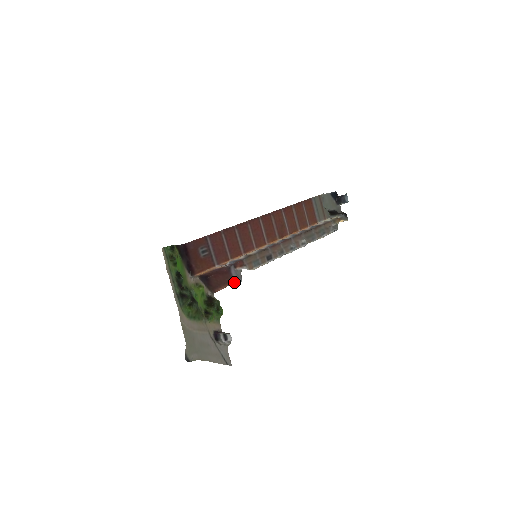
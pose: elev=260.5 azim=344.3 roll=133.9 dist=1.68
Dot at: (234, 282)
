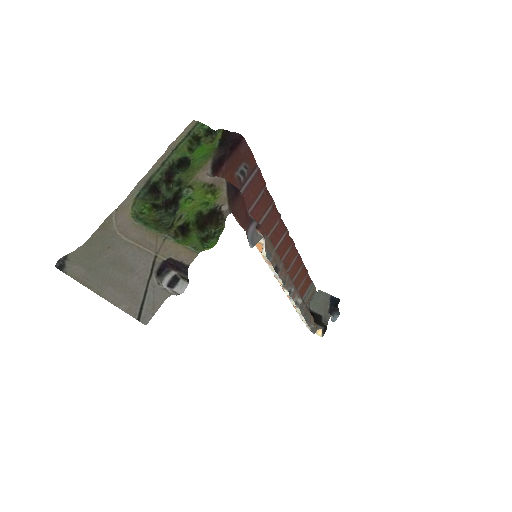
Dot at: occluded
